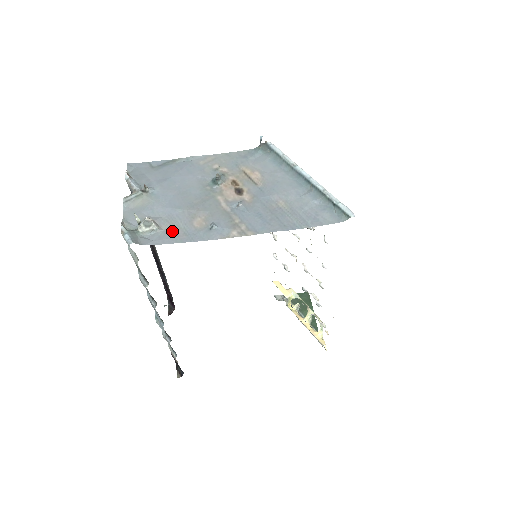
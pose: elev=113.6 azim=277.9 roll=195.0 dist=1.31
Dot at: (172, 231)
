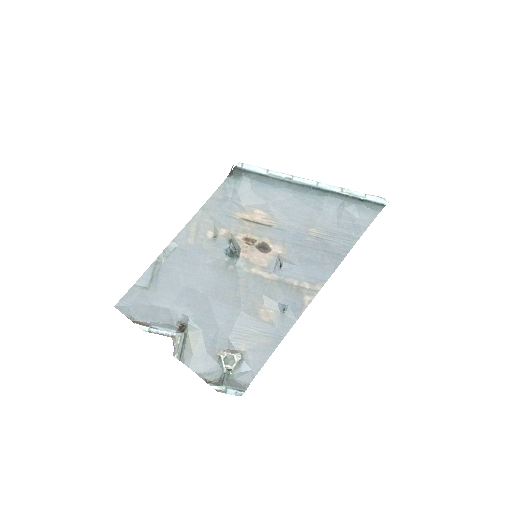
Dot at: (254, 345)
